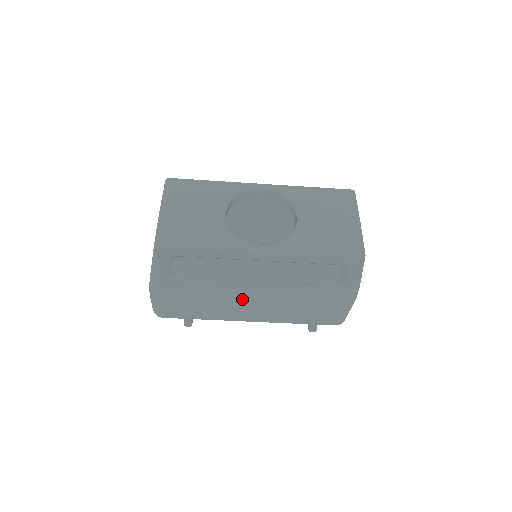
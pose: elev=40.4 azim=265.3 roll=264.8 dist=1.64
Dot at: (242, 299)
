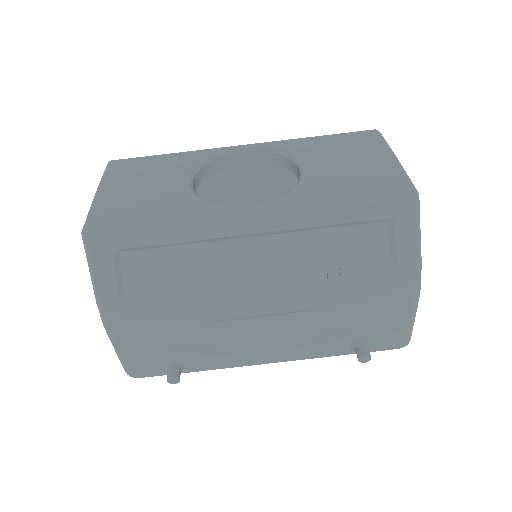
Dot at: (245, 321)
